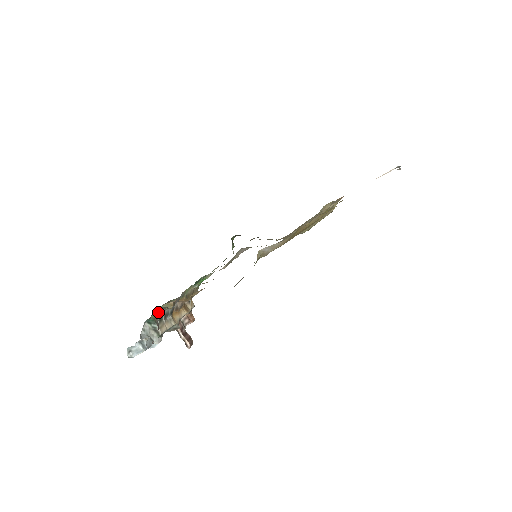
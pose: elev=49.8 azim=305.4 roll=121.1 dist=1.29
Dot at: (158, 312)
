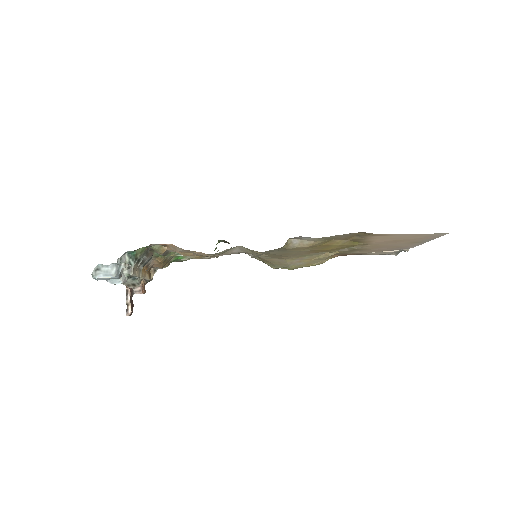
Dot at: (144, 251)
